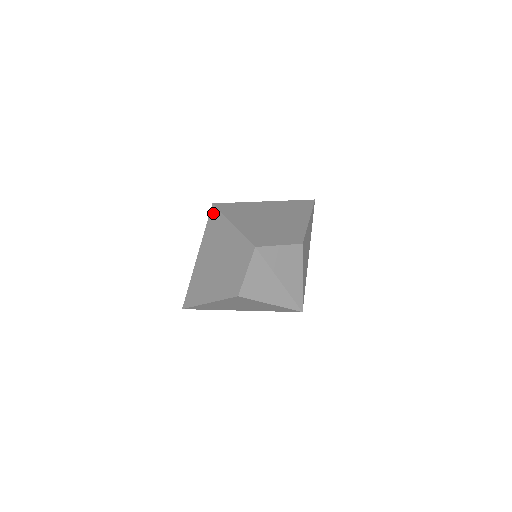
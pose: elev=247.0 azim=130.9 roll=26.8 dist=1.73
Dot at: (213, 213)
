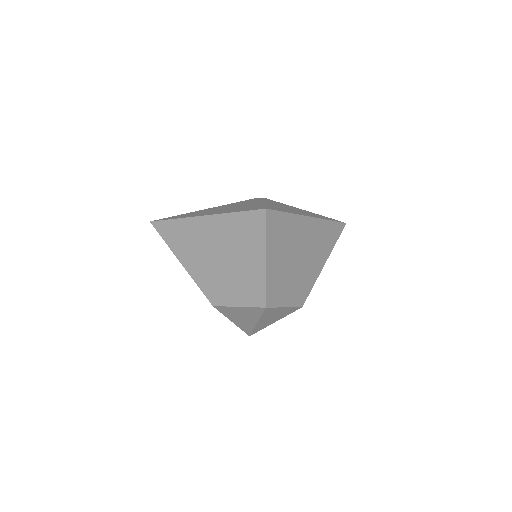
Dot at: (258, 216)
